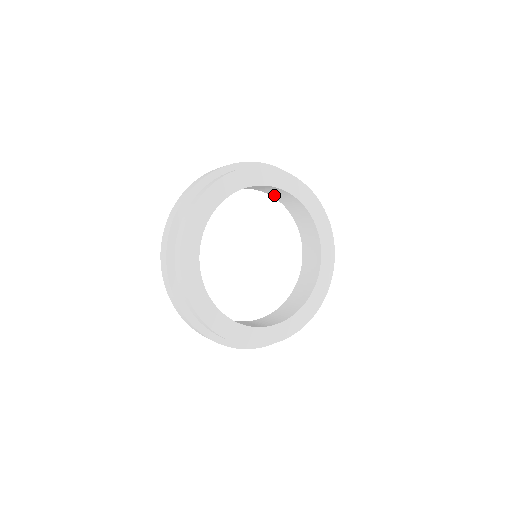
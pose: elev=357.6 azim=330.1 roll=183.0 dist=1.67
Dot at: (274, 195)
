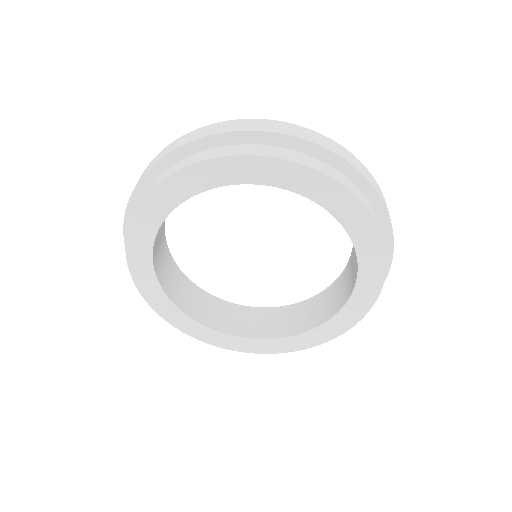
Dot at: occluded
